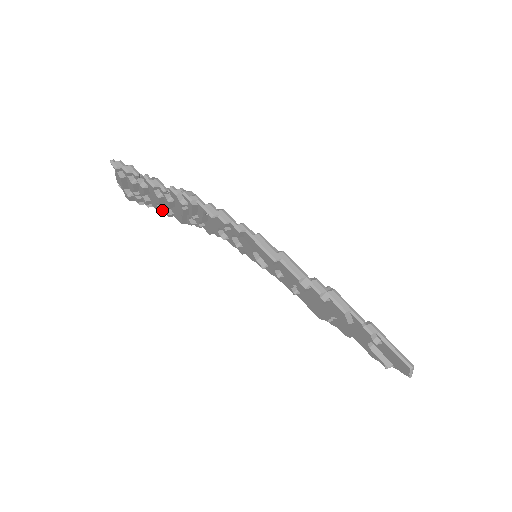
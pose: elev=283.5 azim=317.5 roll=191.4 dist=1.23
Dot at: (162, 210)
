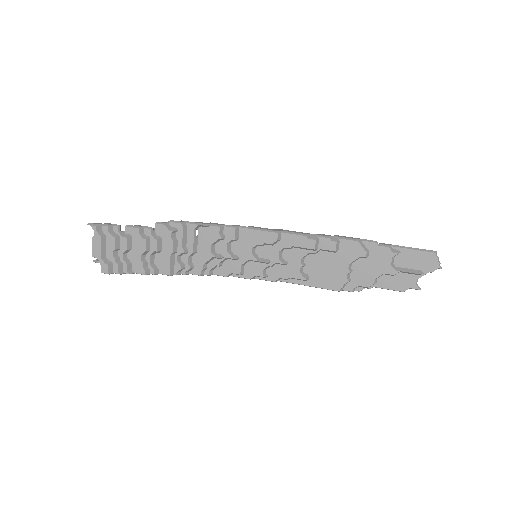
Dot at: (146, 268)
